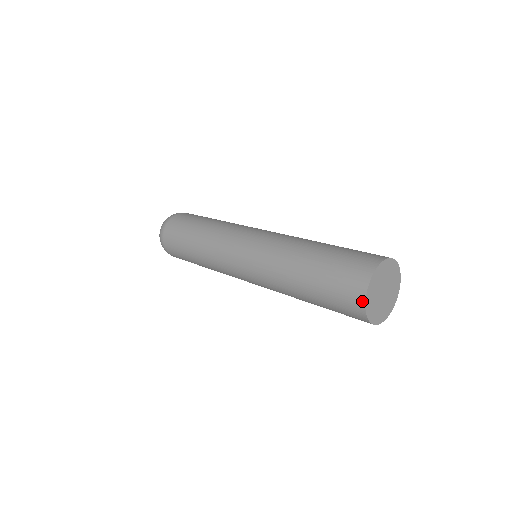
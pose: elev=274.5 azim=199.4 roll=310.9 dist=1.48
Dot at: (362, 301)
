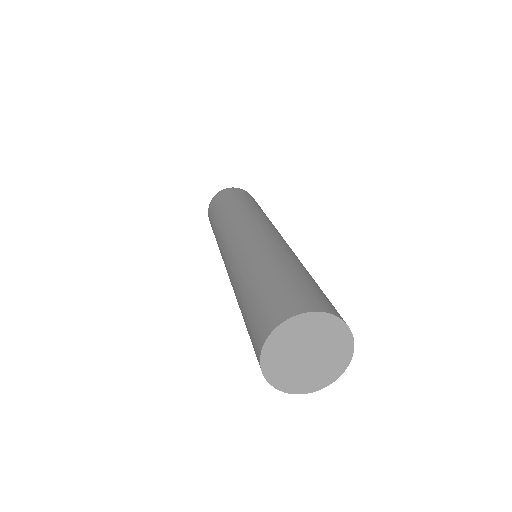
Dot at: (259, 354)
